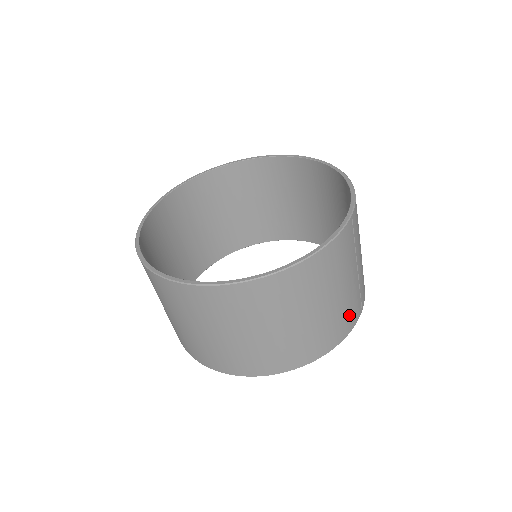
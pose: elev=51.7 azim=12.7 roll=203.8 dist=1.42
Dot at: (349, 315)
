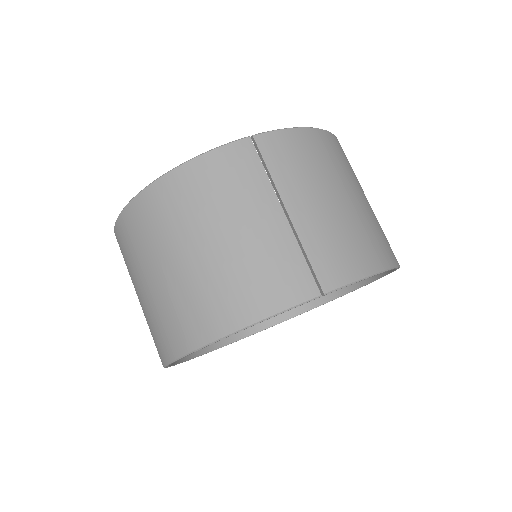
Dot at: (269, 279)
